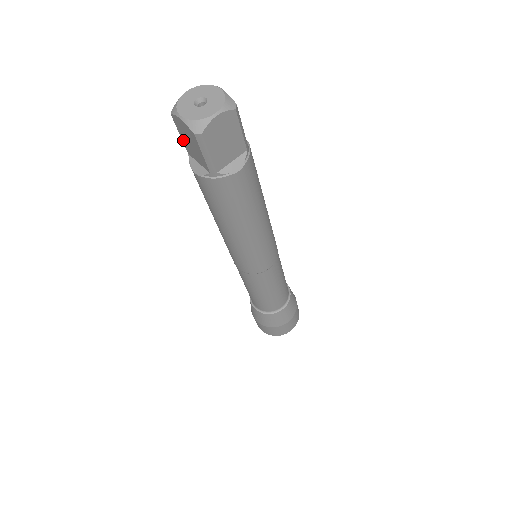
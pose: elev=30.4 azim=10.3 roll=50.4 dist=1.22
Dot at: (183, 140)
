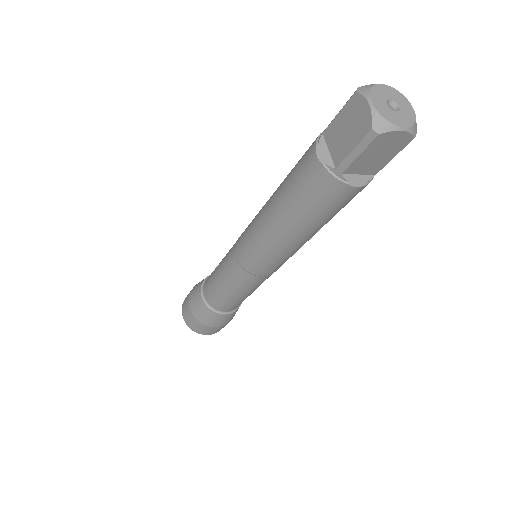
Dot at: (336, 120)
